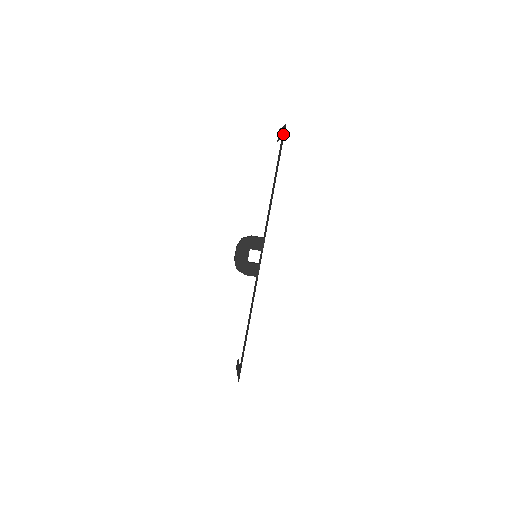
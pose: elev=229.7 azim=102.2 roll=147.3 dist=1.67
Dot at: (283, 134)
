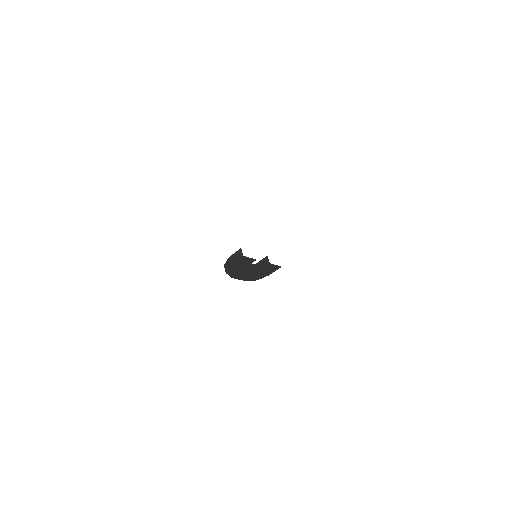
Dot at: occluded
